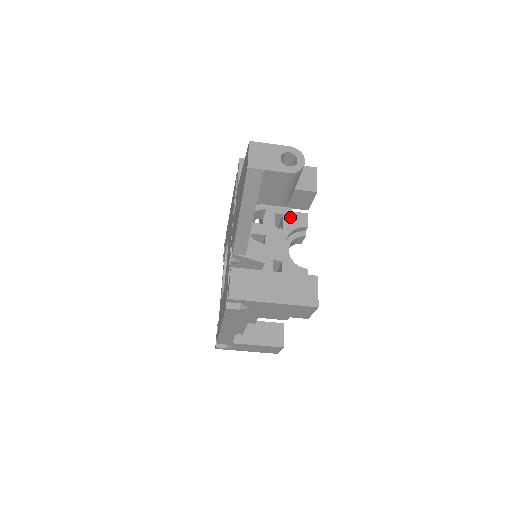
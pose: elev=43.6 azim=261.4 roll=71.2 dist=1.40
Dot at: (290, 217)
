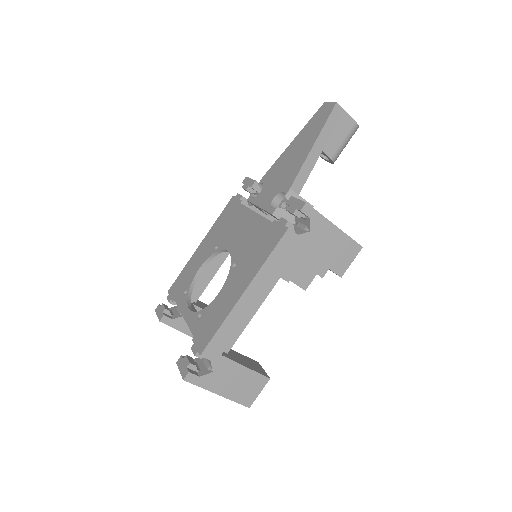
Dot at: occluded
